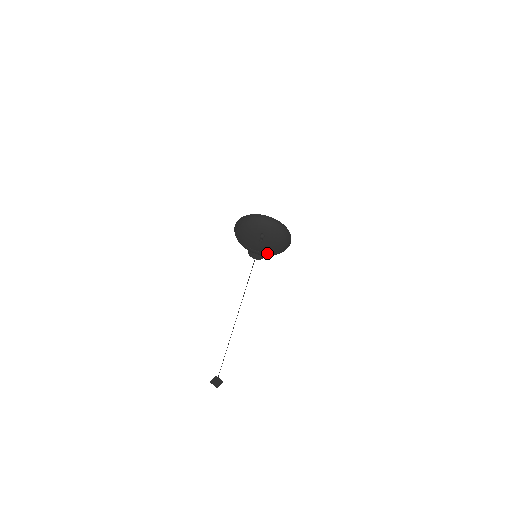
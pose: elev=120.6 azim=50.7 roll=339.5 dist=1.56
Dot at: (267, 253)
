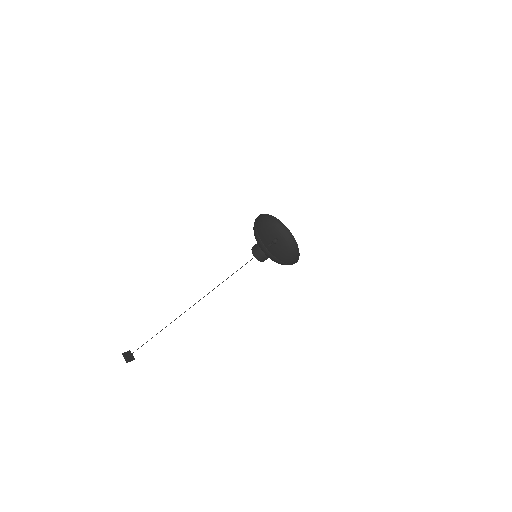
Dot at: (278, 259)
